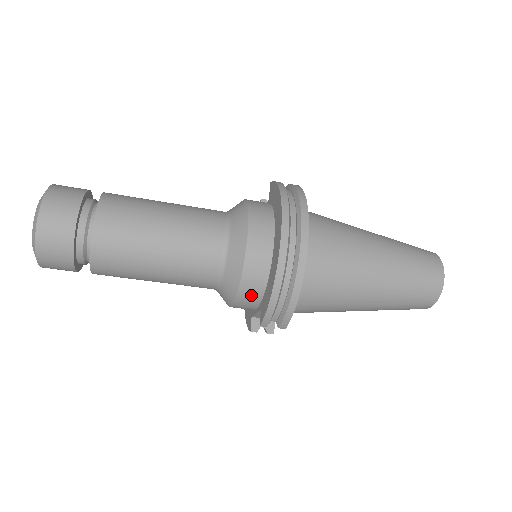
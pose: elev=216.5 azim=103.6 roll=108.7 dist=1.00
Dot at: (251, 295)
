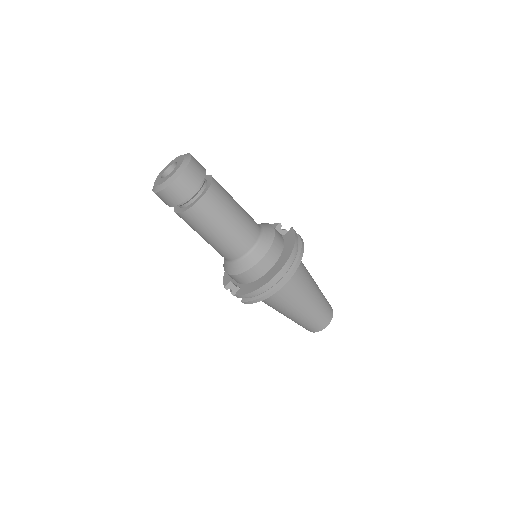
Dot at: (242, 279)
